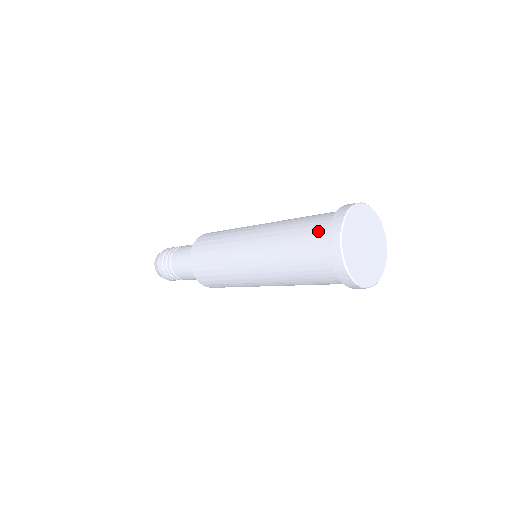
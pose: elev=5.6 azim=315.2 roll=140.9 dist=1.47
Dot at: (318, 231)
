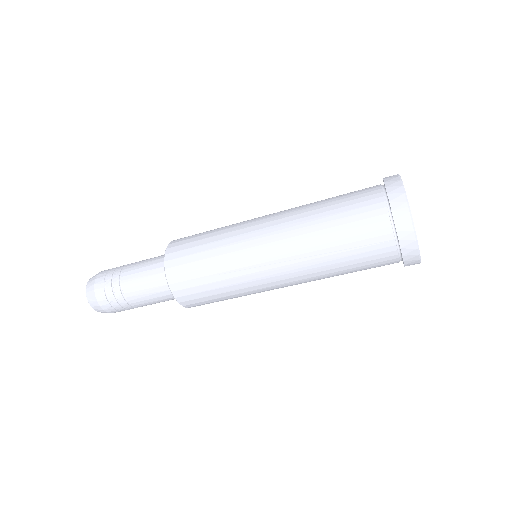
Dot at: (366, 189)
